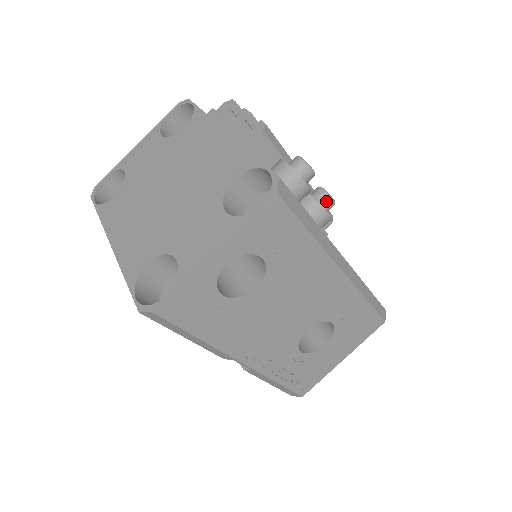
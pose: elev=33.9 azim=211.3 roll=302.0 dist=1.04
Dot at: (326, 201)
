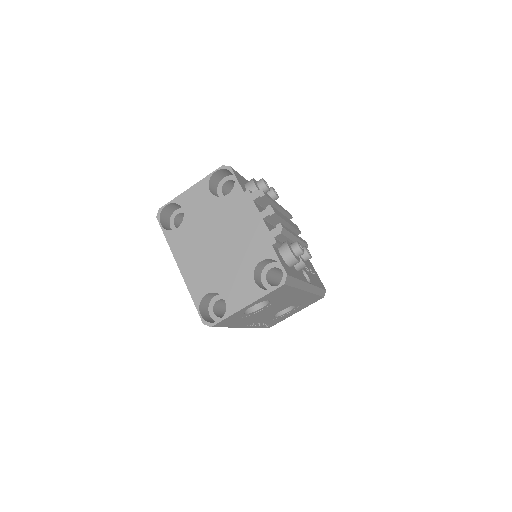
Dot at: (307, 258)
